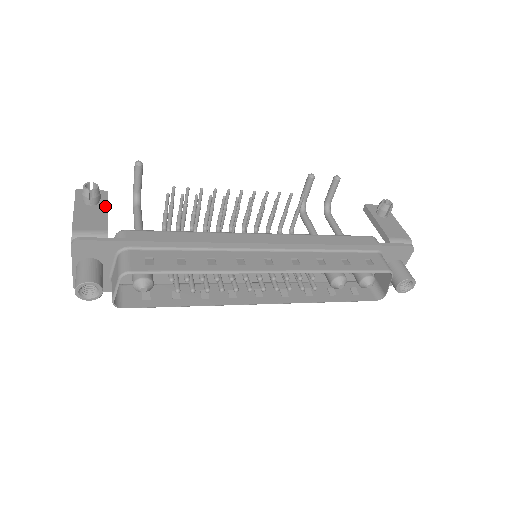
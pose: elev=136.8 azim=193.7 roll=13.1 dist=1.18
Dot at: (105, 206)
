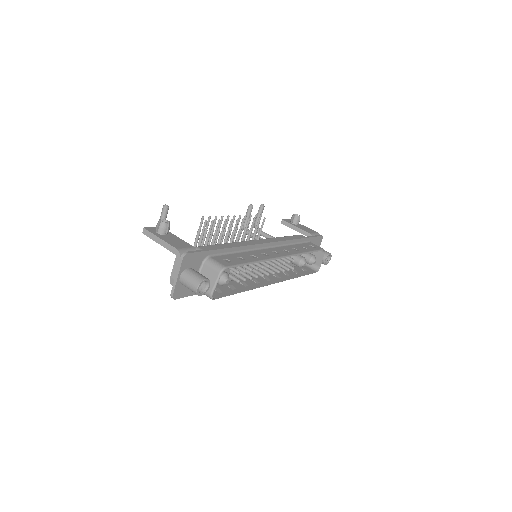
Dot at: (173, 235)
